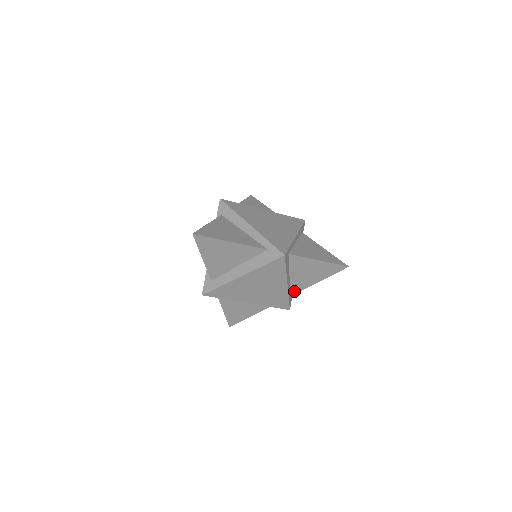
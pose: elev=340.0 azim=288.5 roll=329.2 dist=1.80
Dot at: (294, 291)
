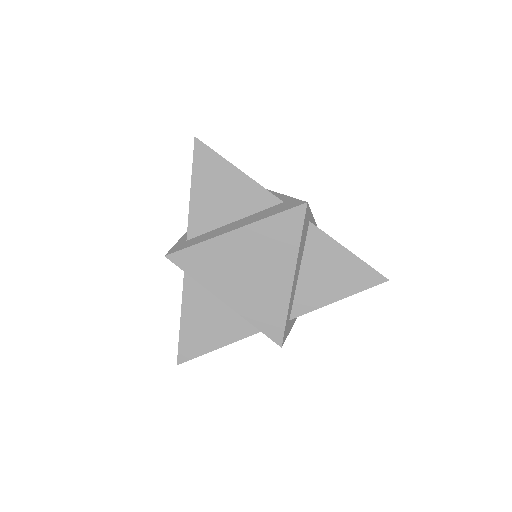
Dot at: (297, 310)
